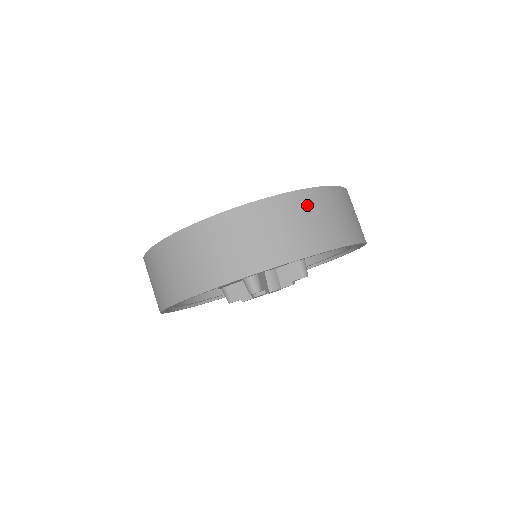
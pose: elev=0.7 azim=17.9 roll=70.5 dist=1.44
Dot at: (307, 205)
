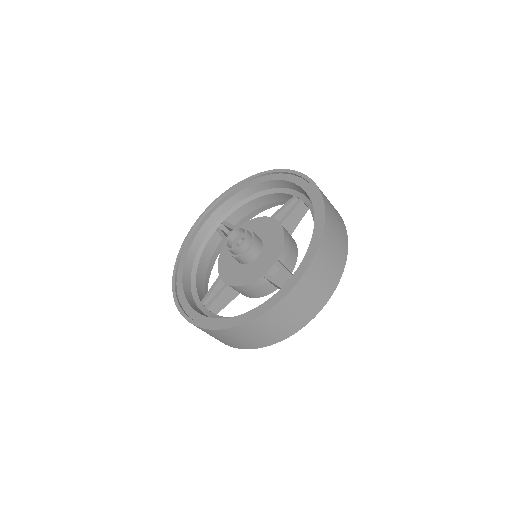
Dot at: (331, 223)
